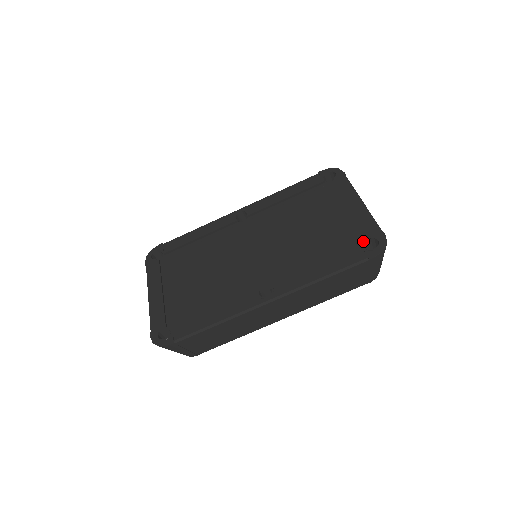
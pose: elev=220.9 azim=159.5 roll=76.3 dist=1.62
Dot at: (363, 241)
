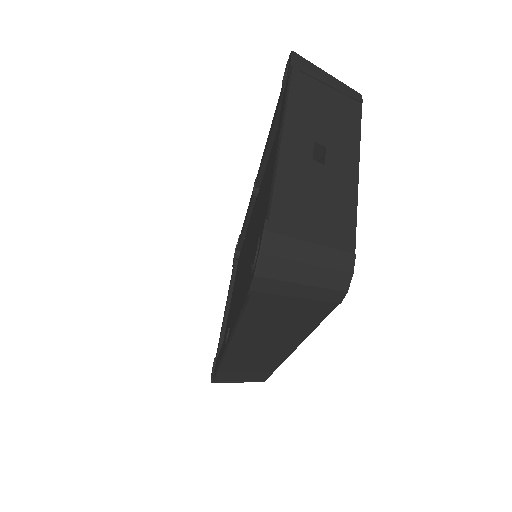
Dot at: occluded
